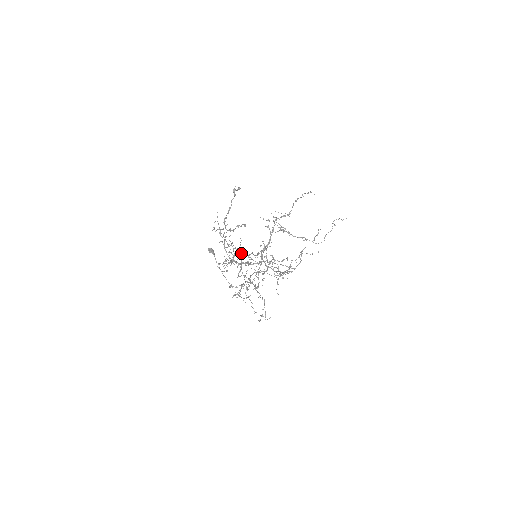
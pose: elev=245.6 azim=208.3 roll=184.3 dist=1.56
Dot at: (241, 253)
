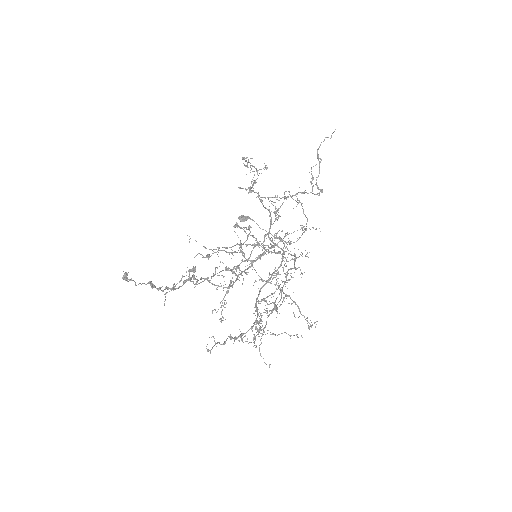
Dot at: (236, 266)
